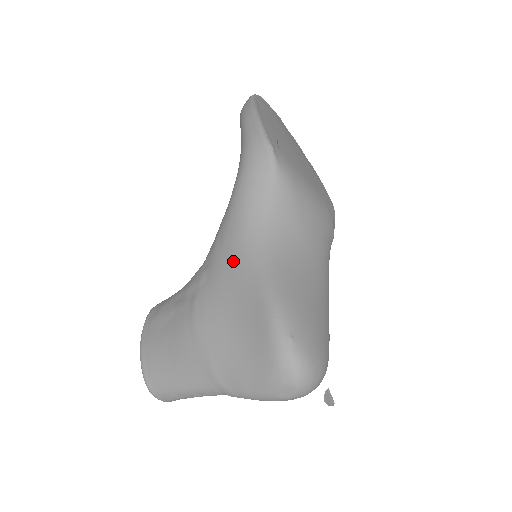
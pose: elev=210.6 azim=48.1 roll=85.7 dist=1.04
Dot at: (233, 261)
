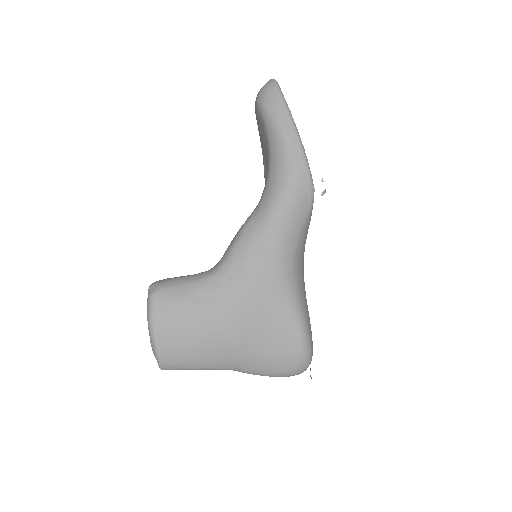
Dot at: (270, 284)
